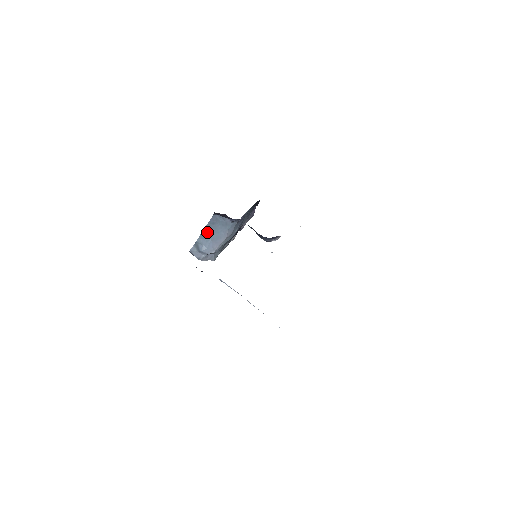
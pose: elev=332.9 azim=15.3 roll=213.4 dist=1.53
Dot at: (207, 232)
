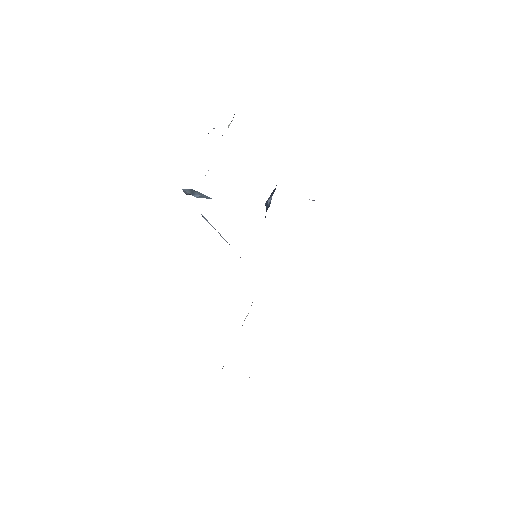
Dot at: occluded
